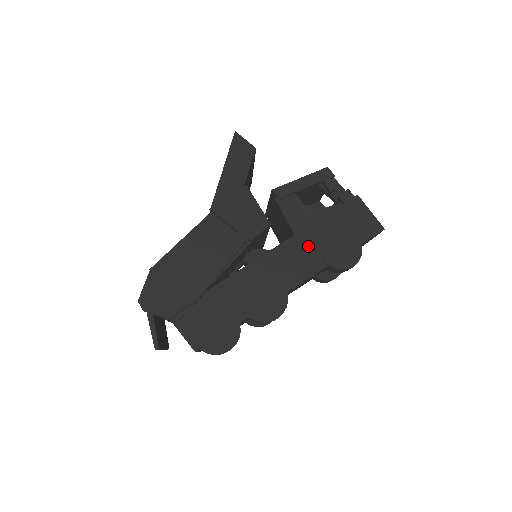
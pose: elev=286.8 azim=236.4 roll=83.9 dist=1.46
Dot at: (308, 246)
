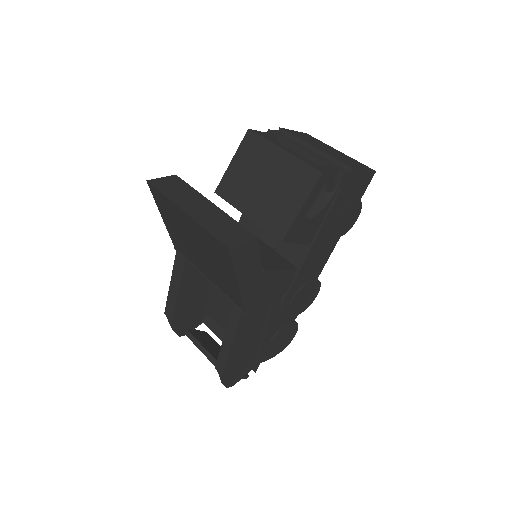
Dot at: (323, 243)
